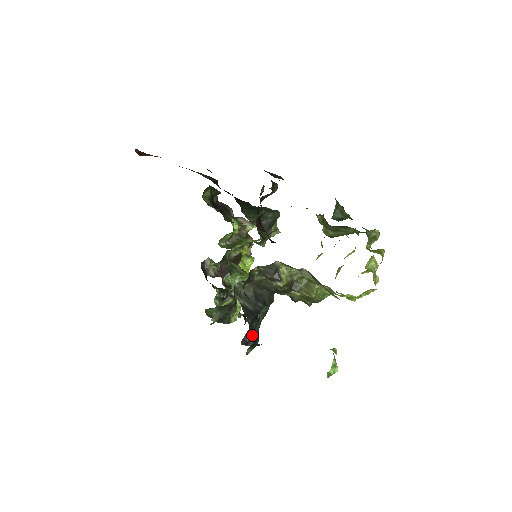
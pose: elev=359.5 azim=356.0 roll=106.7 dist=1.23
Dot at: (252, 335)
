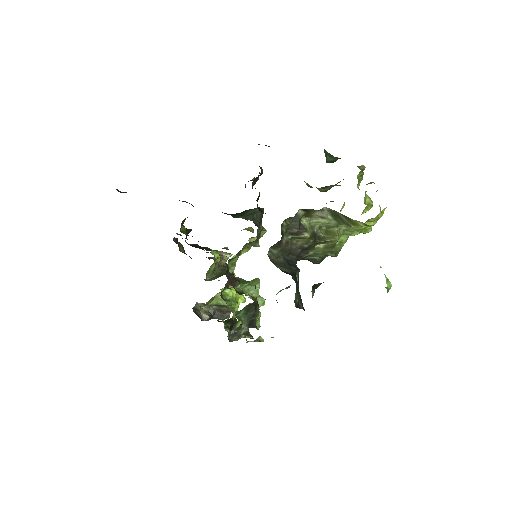
Dot at: (298, 299)
